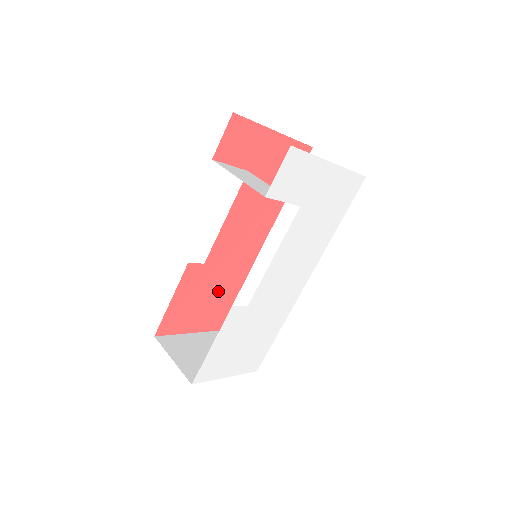
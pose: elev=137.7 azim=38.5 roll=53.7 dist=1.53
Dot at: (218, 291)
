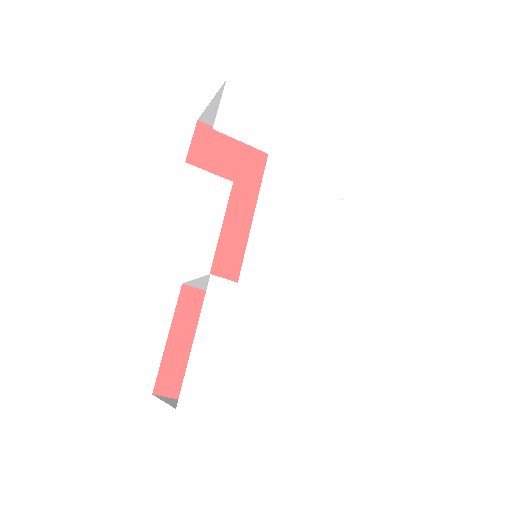
Dot at: occluded
